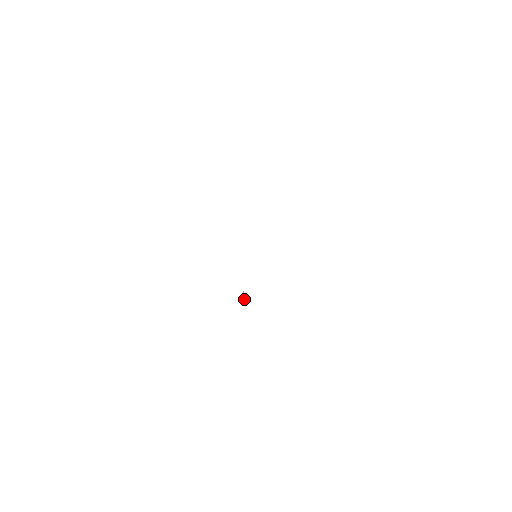
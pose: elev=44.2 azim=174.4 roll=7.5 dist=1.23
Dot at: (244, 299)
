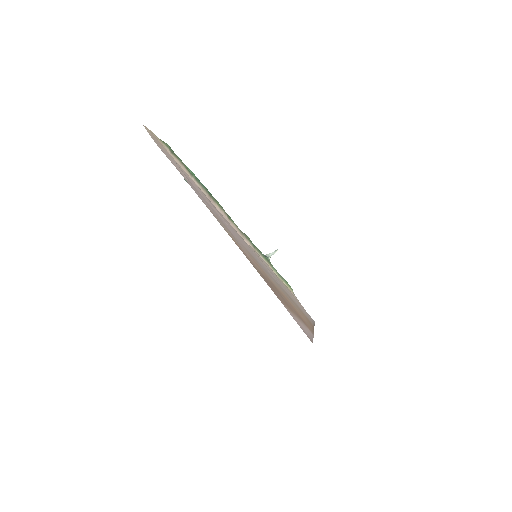
Dot at: (269, 255)
